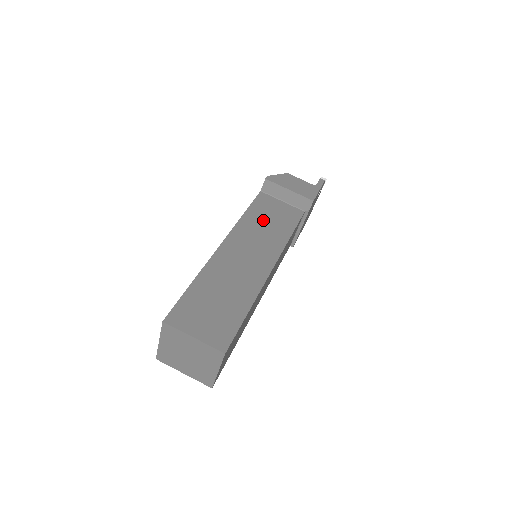
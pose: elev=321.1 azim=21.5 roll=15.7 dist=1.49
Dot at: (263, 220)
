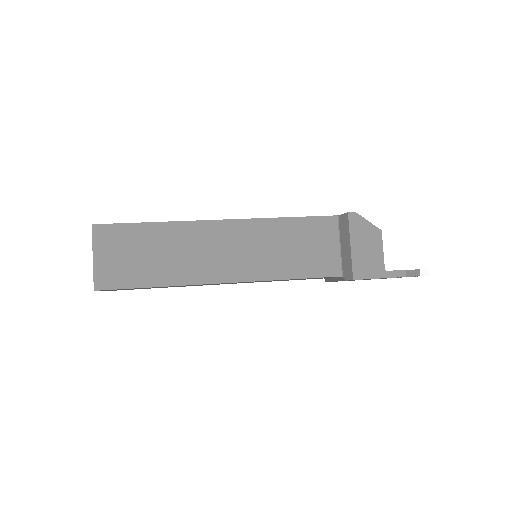
Dot at: (290, 241)
